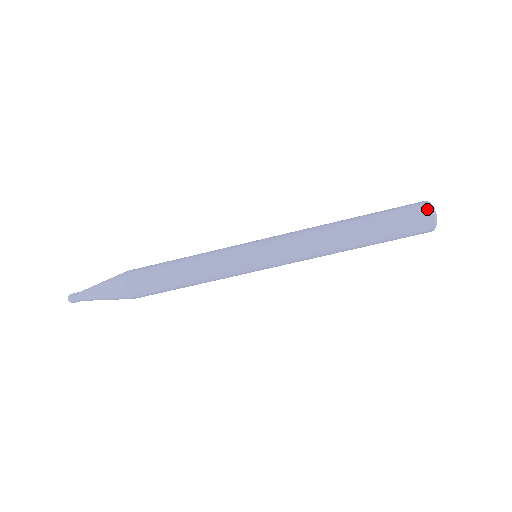
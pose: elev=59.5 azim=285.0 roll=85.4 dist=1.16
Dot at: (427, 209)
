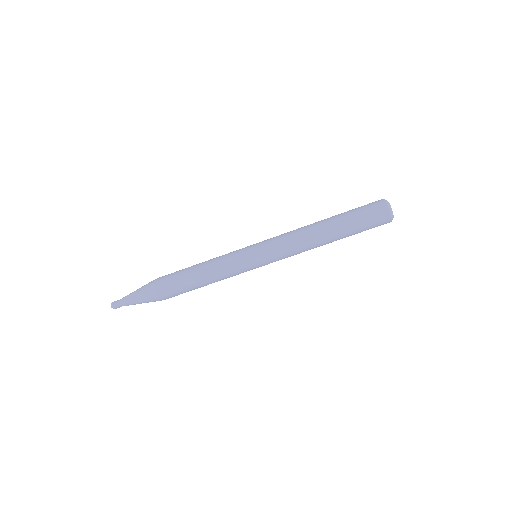
Dot at: (386, 210)
